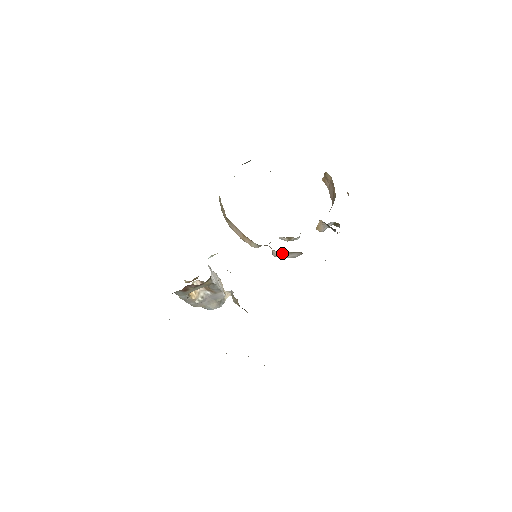
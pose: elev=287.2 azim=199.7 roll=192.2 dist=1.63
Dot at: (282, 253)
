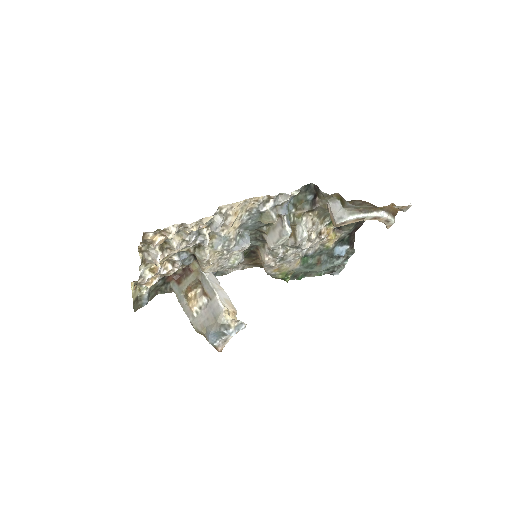
Dot at: (270, 234)
